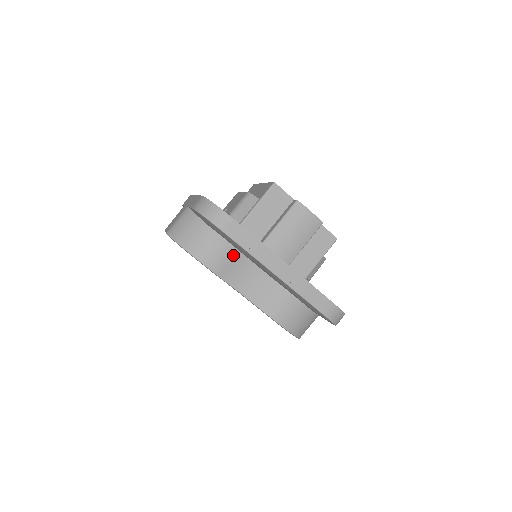
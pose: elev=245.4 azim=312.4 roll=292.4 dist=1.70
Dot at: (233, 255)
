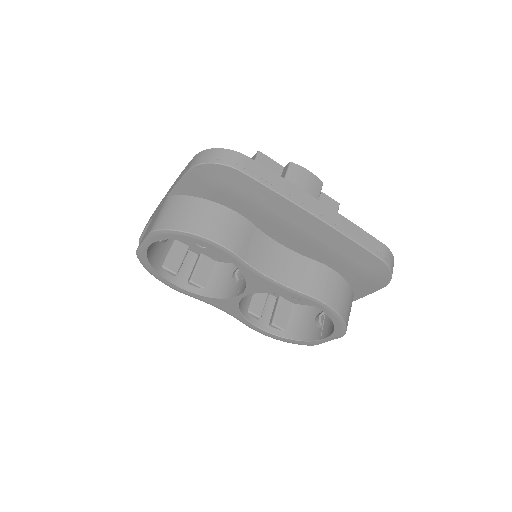
Dot at: (247, 229)
